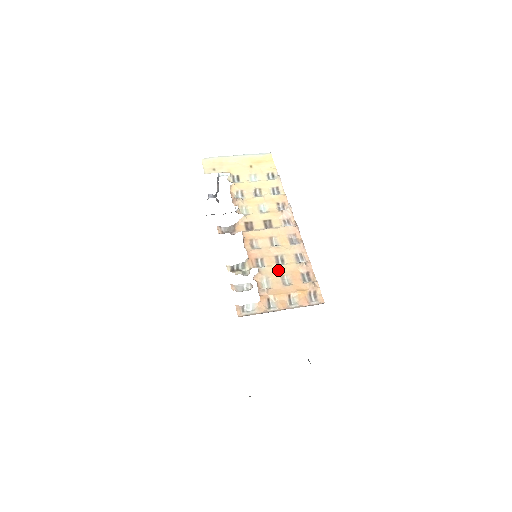
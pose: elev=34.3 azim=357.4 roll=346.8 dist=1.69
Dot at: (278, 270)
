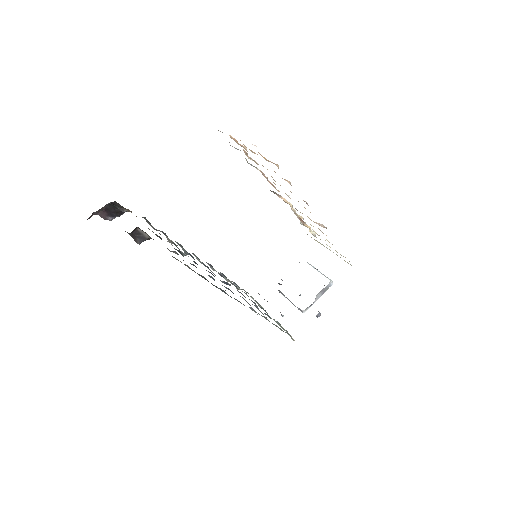
Dot at: occluded
